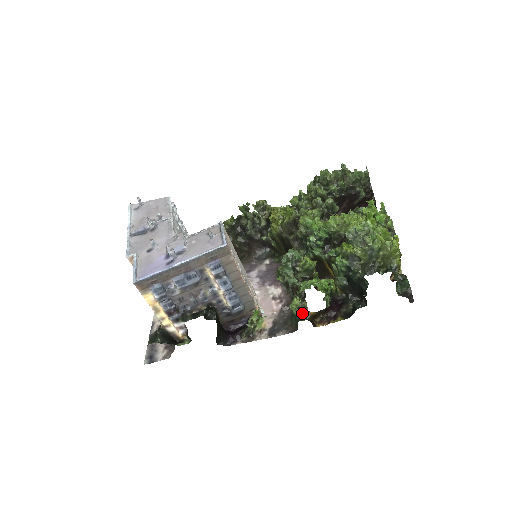
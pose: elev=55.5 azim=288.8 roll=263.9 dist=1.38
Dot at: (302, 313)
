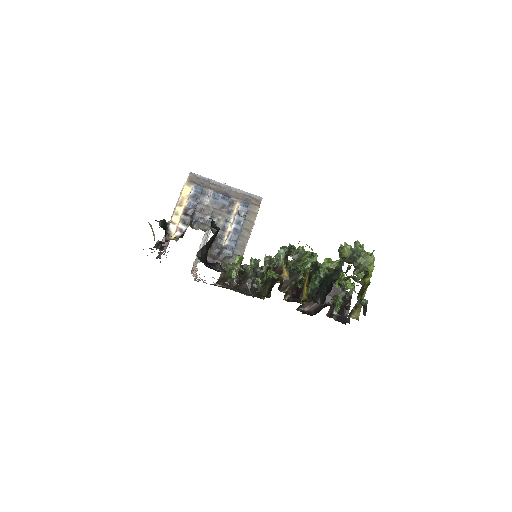
Dot at: (276, 274)
